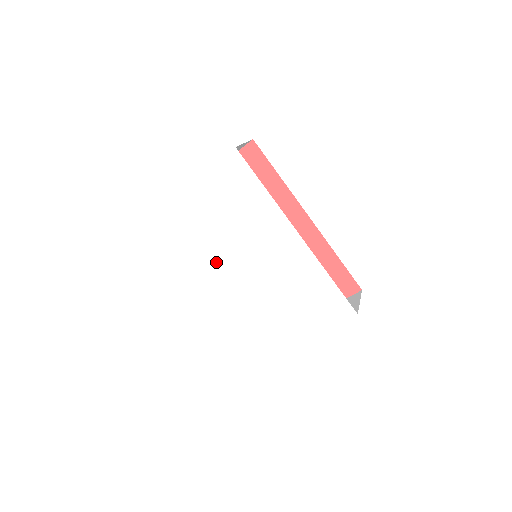
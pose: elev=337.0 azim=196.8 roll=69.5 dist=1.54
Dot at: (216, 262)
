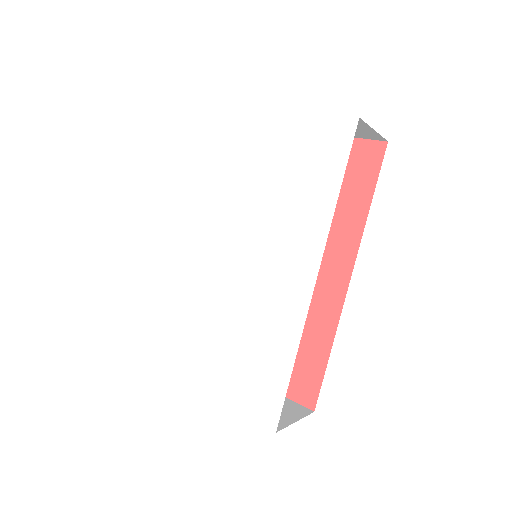
Dot at: (212, 215)
